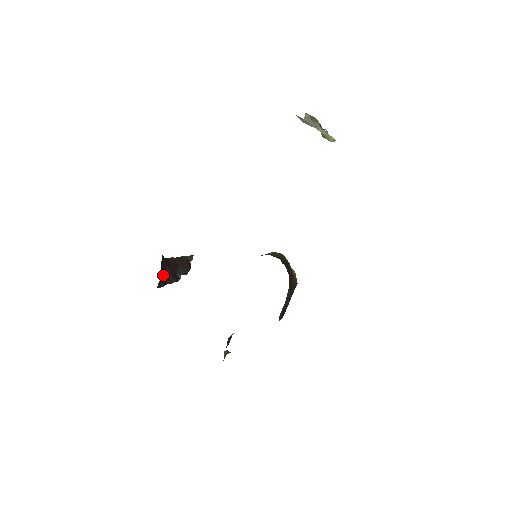
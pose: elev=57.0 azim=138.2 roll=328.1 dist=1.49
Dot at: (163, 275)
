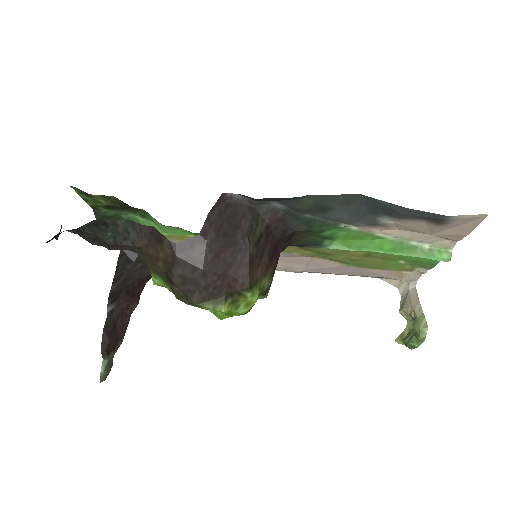
Dot at: (132, 267)
